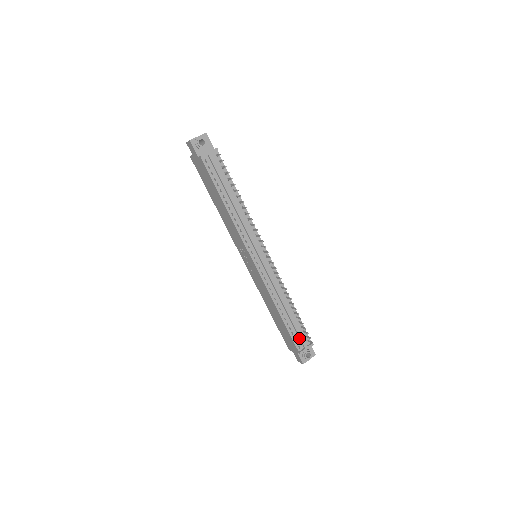
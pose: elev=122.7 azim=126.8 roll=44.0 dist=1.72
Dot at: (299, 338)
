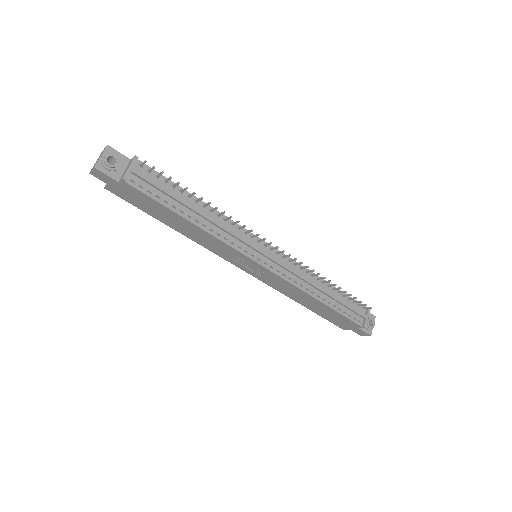
Dot at: (353, 312)
